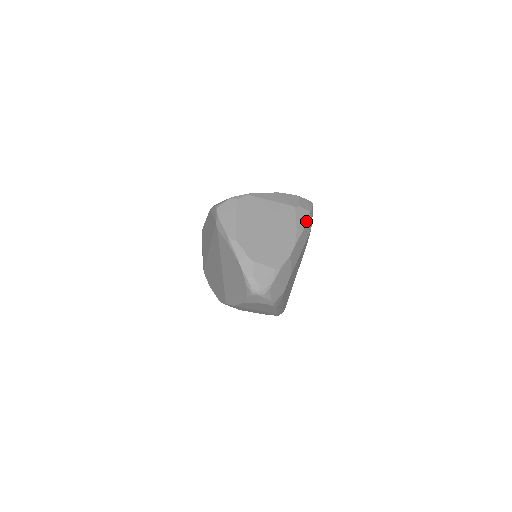
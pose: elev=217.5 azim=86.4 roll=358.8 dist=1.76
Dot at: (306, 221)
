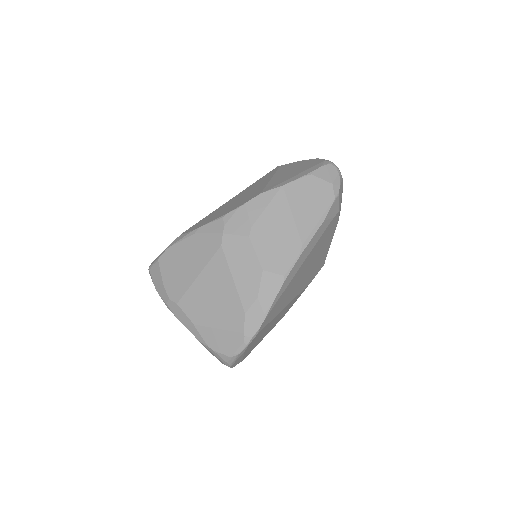
Dot at: occluded
